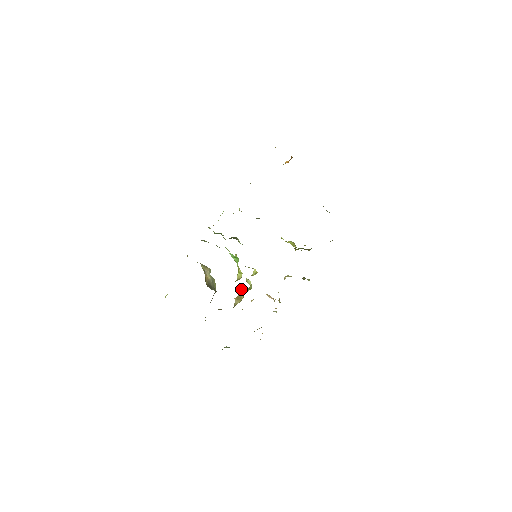
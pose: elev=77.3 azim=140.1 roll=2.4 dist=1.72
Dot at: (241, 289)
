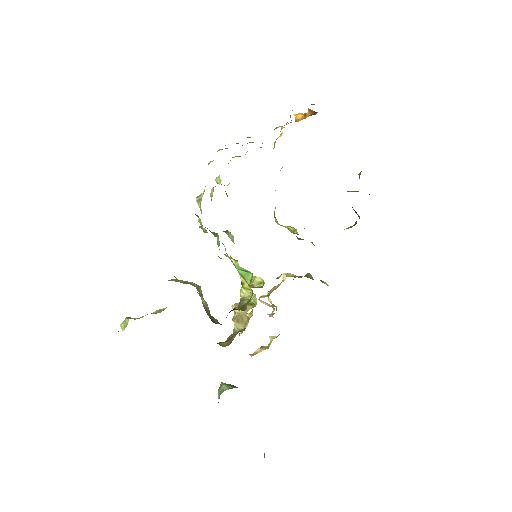
Dot at: occluded
